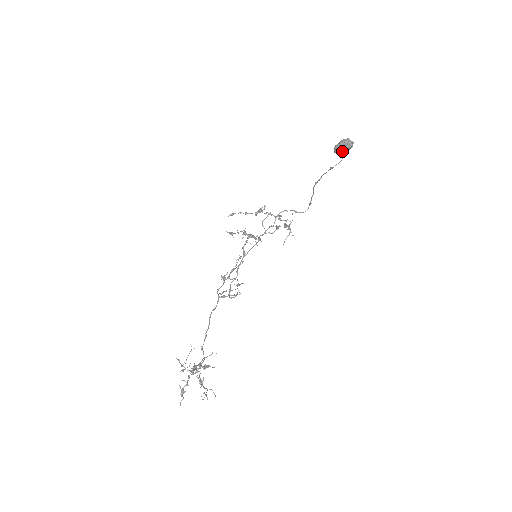
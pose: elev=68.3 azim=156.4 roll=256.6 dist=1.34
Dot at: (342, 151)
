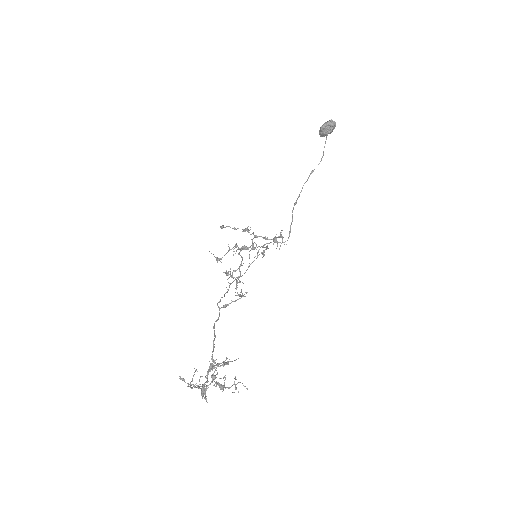
Dot at: (328, 129)
